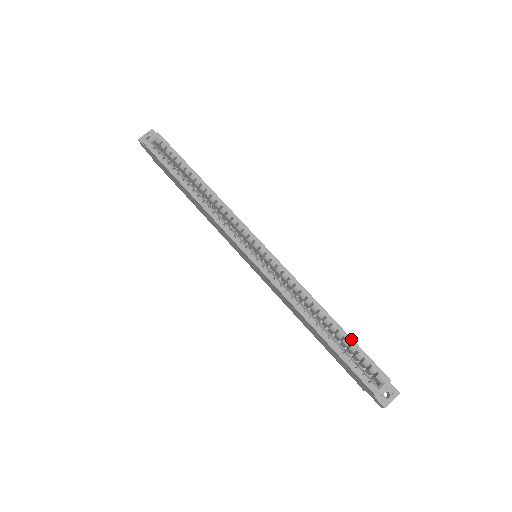
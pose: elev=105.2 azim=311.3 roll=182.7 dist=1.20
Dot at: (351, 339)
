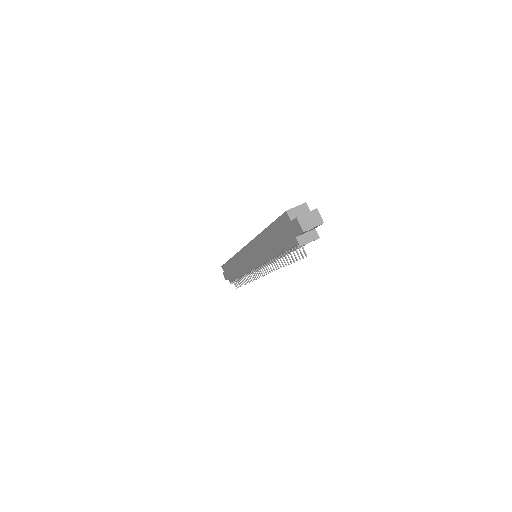
Dot at: occluded
